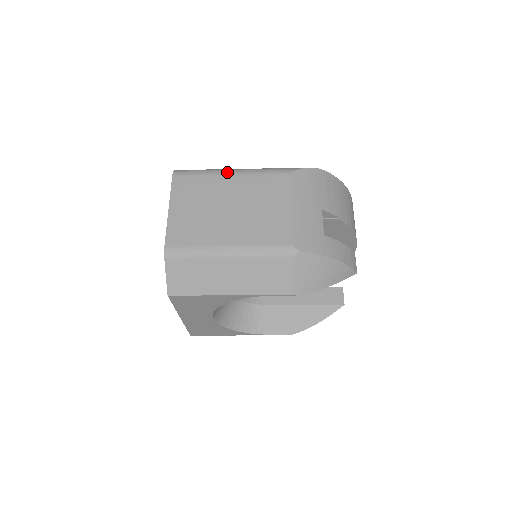
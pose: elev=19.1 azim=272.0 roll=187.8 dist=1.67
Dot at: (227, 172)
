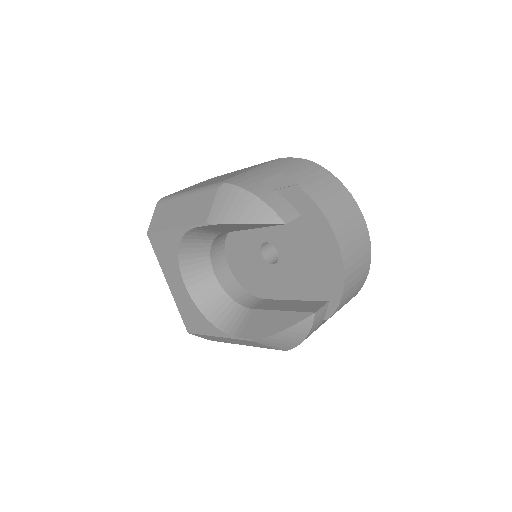
Dot at: occluded
